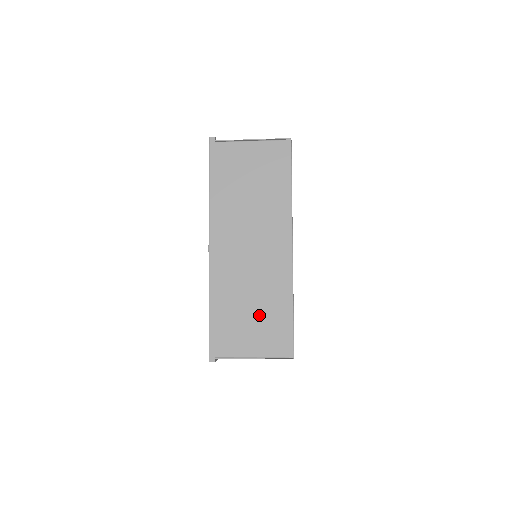
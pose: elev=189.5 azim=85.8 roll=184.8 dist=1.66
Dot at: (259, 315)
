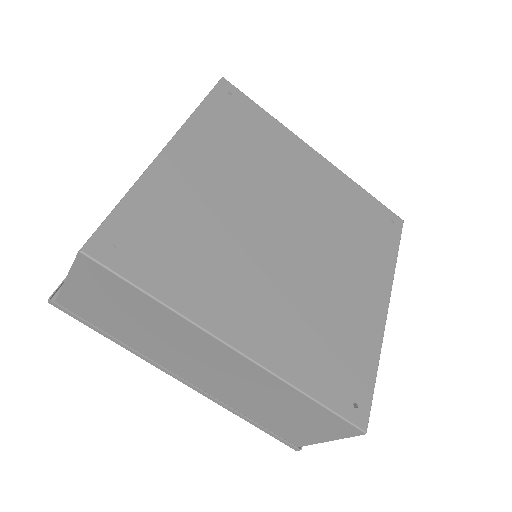
Dot at: occluded
